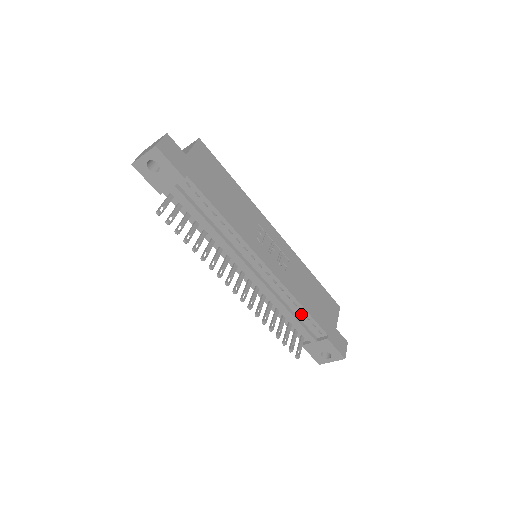
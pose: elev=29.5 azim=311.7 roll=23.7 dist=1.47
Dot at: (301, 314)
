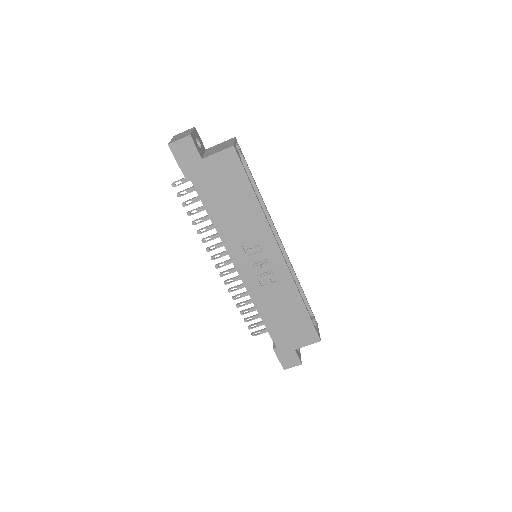
Dot at: occluded
